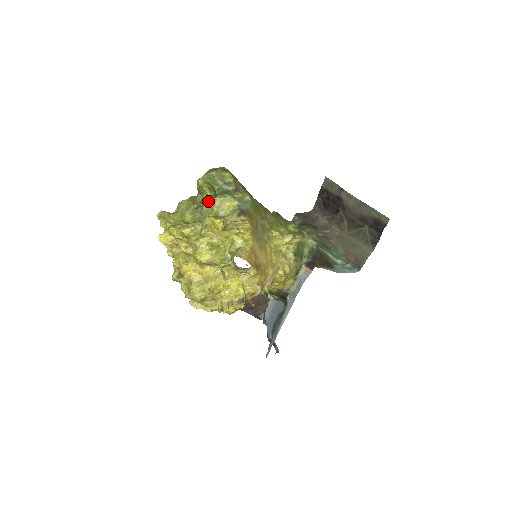
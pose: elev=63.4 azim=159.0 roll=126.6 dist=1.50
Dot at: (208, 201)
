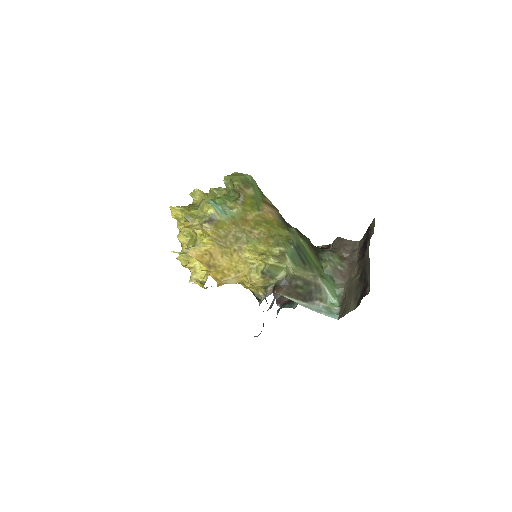
Dot at: occluded
